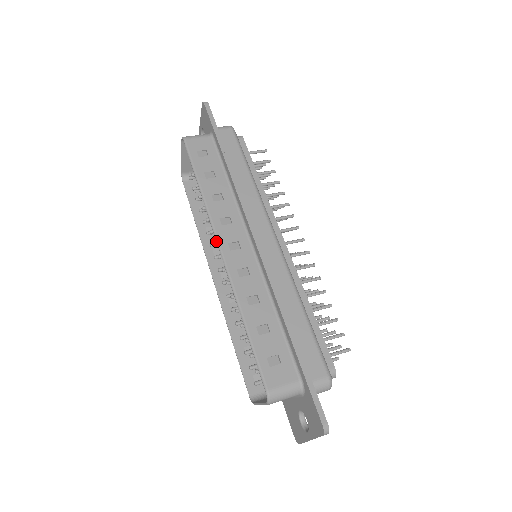
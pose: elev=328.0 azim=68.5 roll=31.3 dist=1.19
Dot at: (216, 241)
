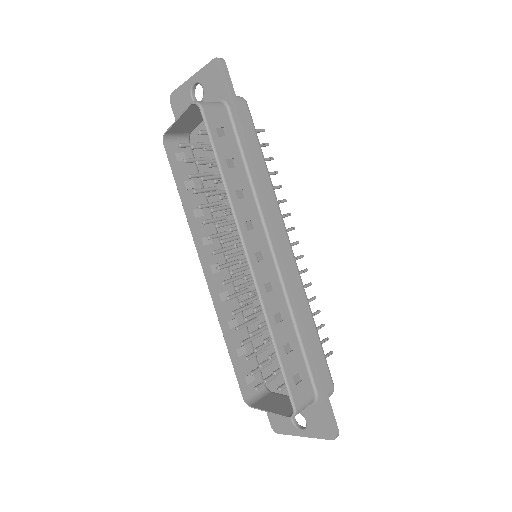
Dot at: (244, 250)
